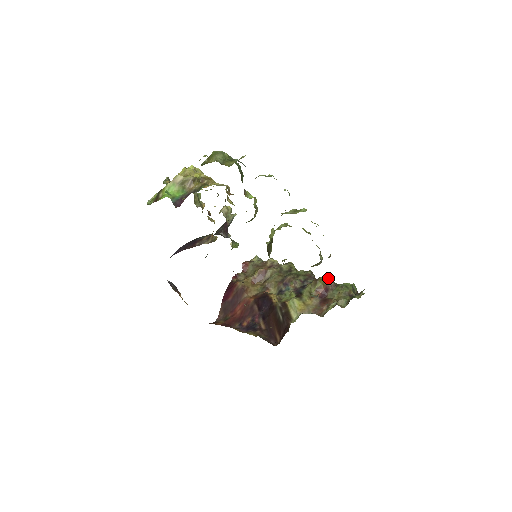
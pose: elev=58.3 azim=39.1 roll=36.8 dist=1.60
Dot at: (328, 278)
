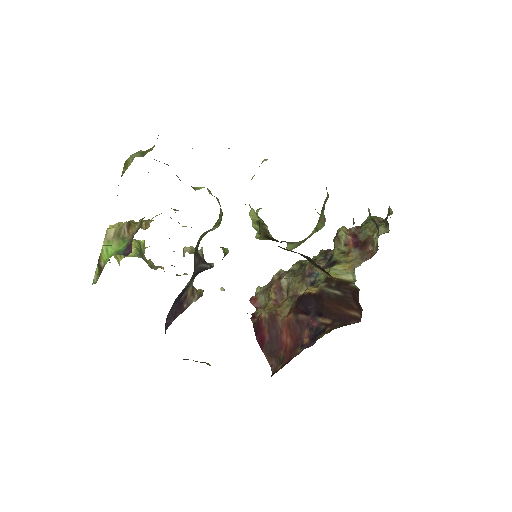
Dot at: occluded
